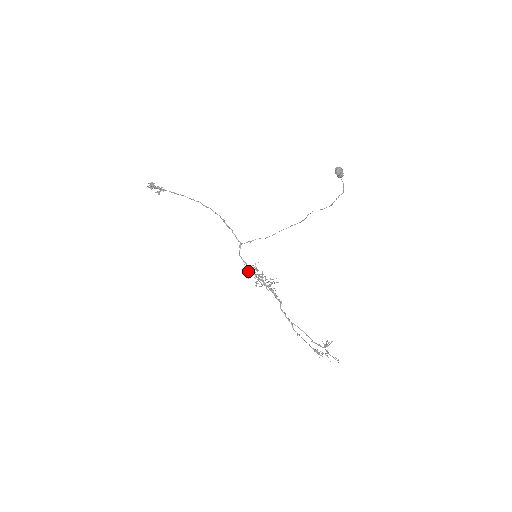
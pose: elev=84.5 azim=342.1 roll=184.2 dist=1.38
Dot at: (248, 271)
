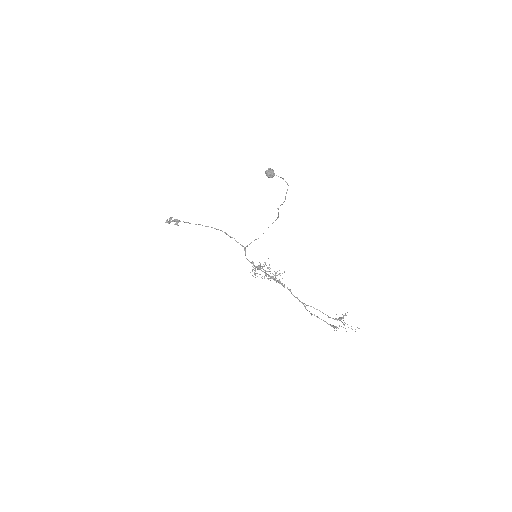
Dot at: (254, 270)
